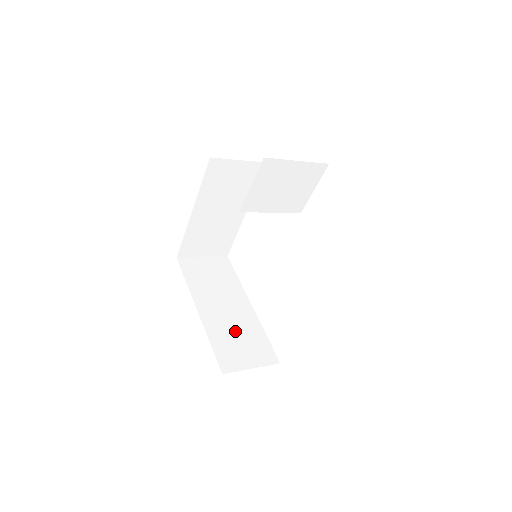
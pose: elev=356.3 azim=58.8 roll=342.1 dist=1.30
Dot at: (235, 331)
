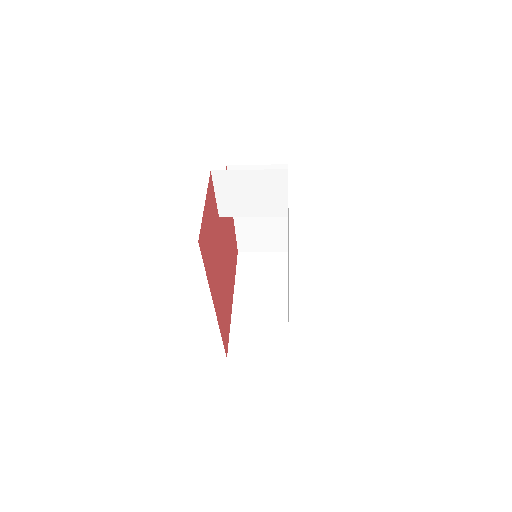
Dot at: (259, 323)
